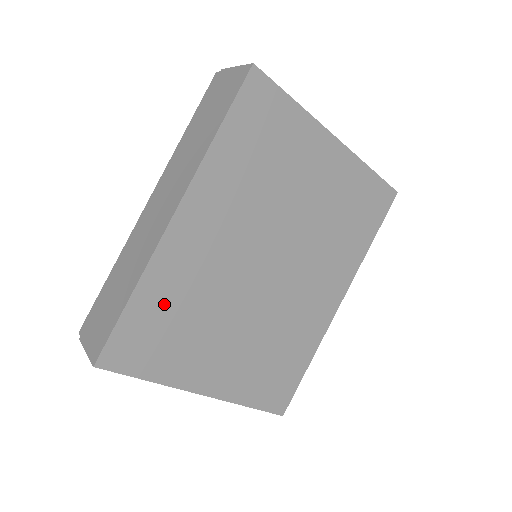
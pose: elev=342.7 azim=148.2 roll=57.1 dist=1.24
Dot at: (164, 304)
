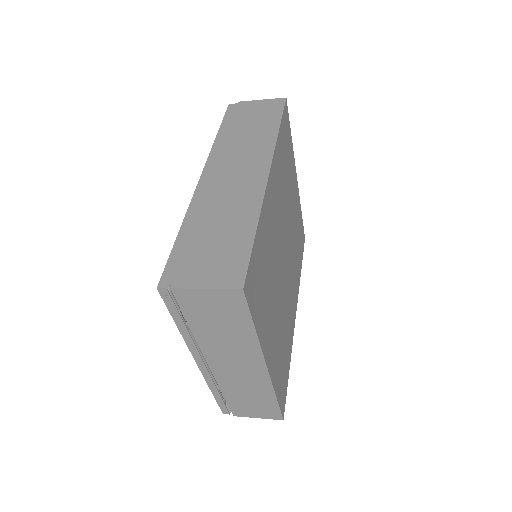
Dot at: (263, 250)
